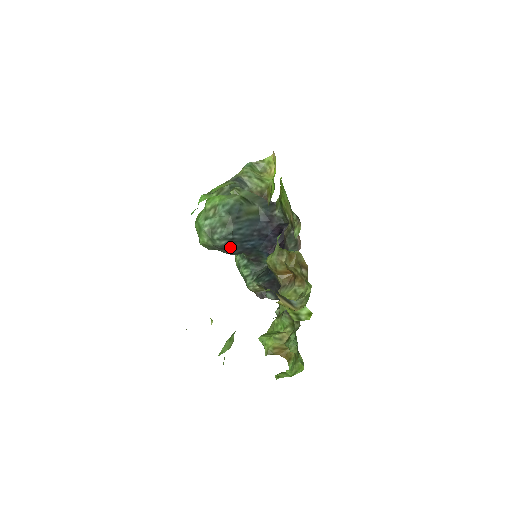
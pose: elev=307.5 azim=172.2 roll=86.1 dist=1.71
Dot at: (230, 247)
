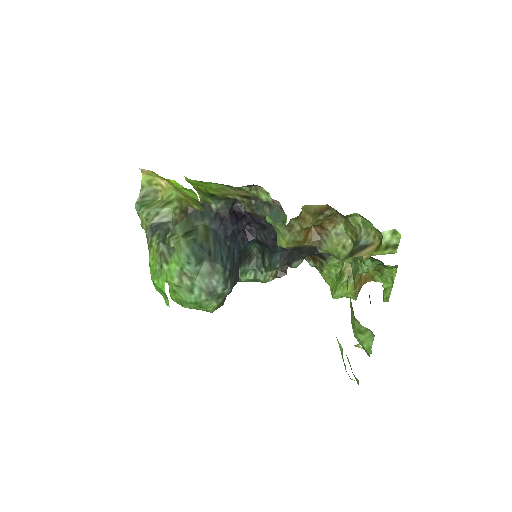
Dot at: (233, 280)
